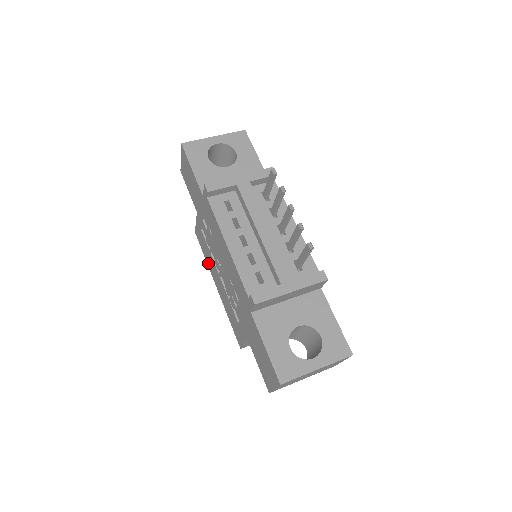
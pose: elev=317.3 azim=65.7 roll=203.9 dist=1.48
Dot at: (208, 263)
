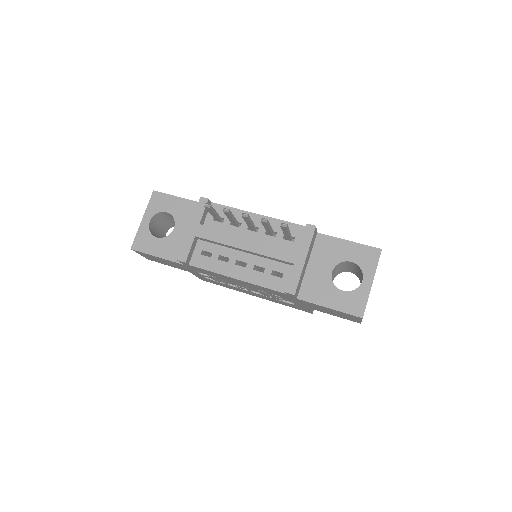
Dot at: occluded
